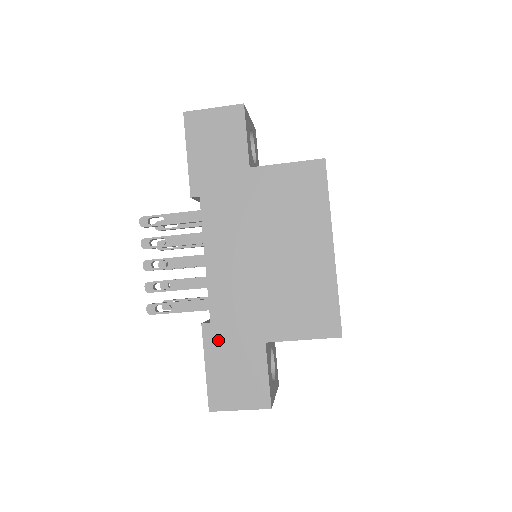
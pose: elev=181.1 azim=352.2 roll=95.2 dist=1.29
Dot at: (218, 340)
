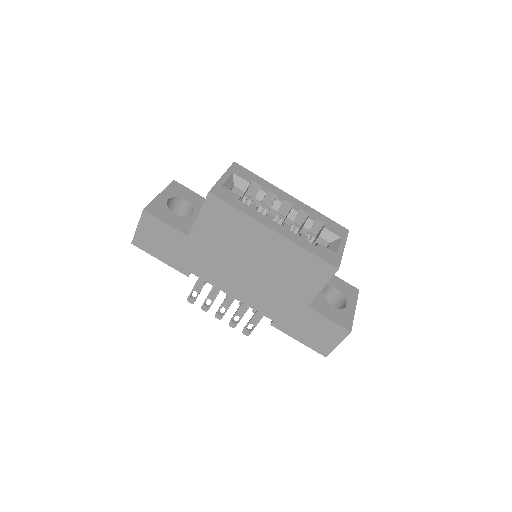
Dot at: (286, 325)
